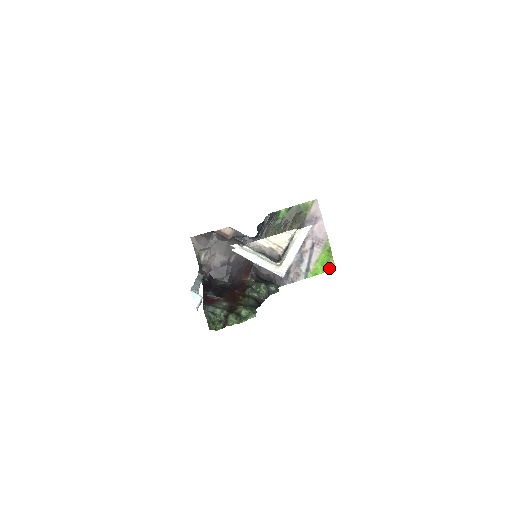
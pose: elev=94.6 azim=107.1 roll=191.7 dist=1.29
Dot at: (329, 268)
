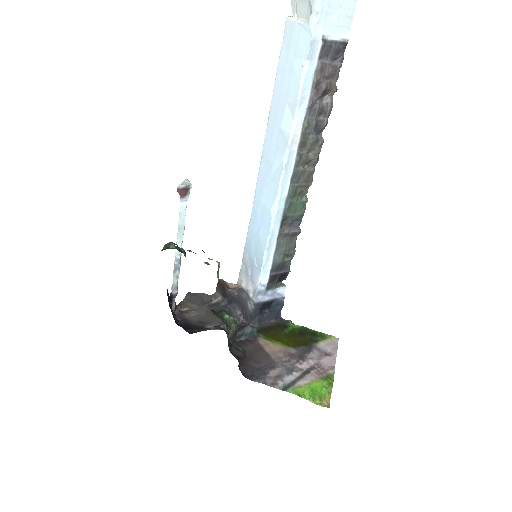
Dot at: (320, 403)
